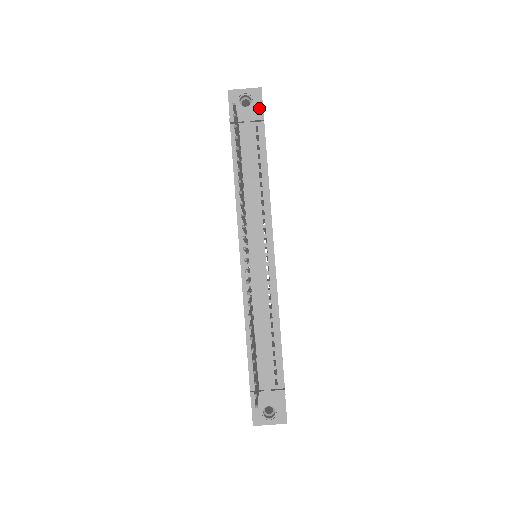
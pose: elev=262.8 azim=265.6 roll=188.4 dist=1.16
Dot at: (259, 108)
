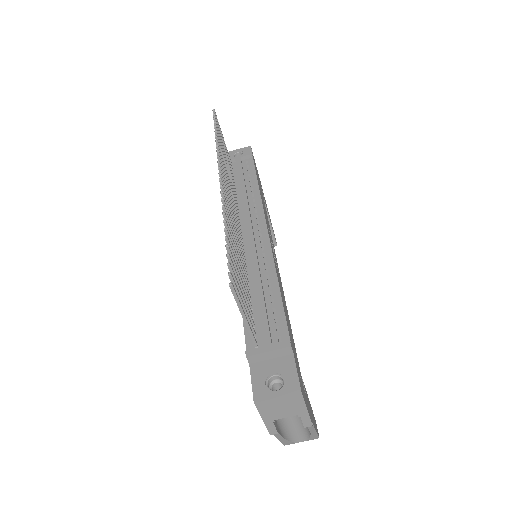
Dot at: occluded
